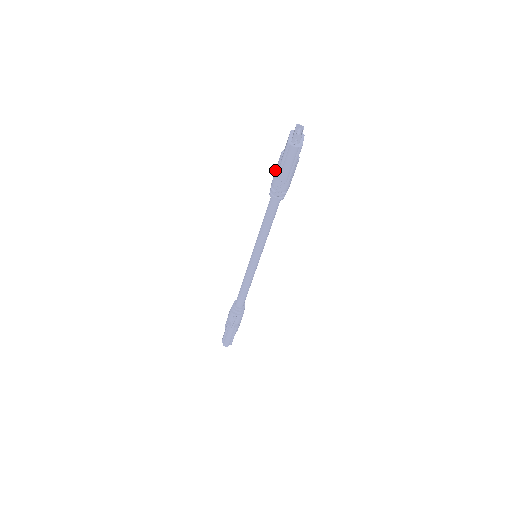
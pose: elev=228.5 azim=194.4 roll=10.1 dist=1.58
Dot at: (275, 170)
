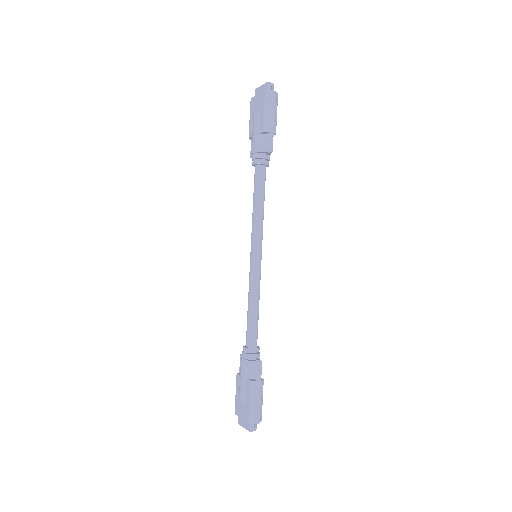
Dot at: (254, 134)
